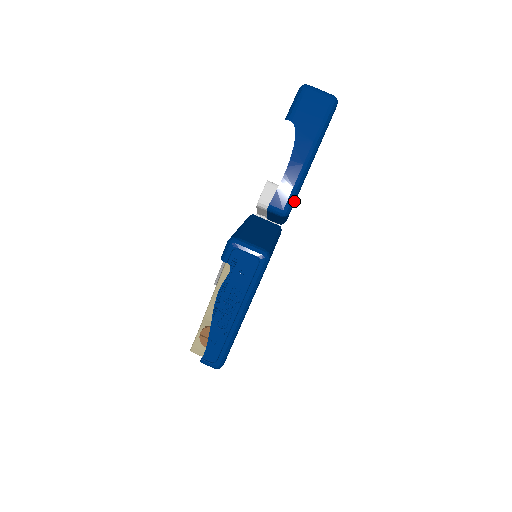
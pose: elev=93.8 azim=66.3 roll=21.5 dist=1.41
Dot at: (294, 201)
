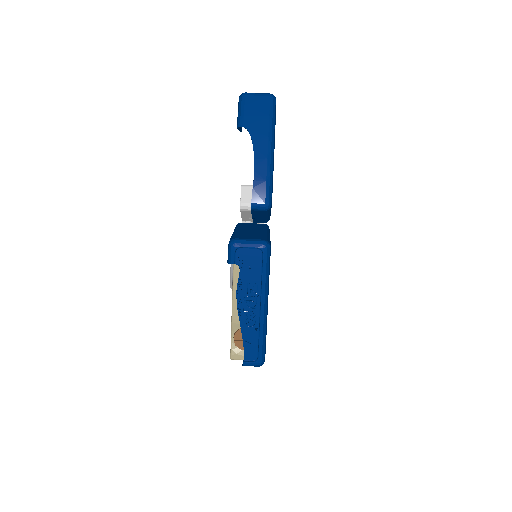
Dot at: (271, 193)
